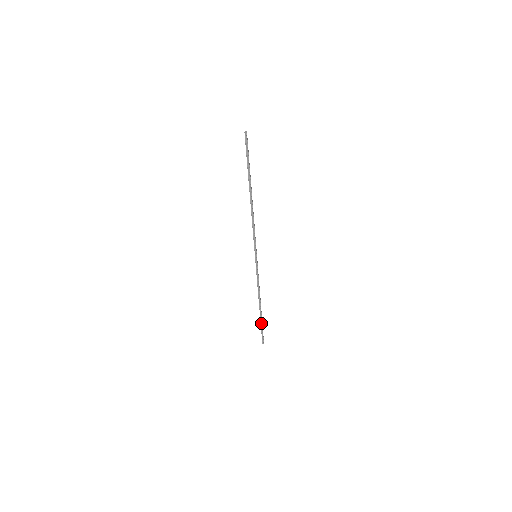
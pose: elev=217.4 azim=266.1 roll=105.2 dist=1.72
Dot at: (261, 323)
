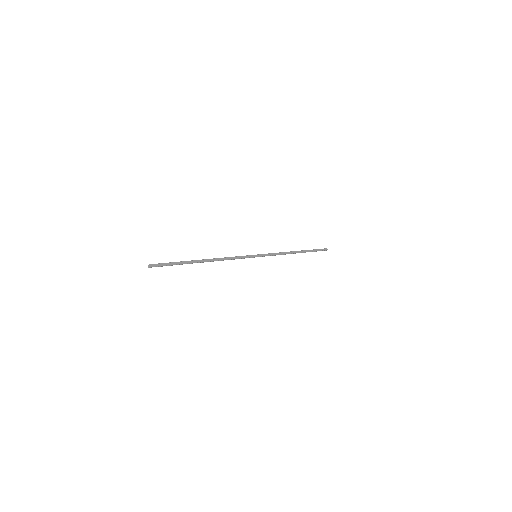
Dot at: occluded
